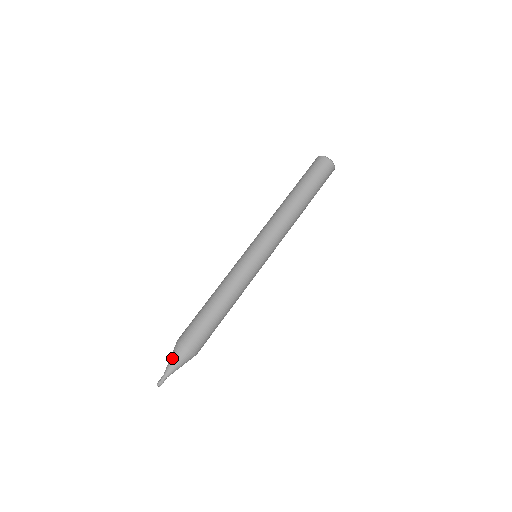
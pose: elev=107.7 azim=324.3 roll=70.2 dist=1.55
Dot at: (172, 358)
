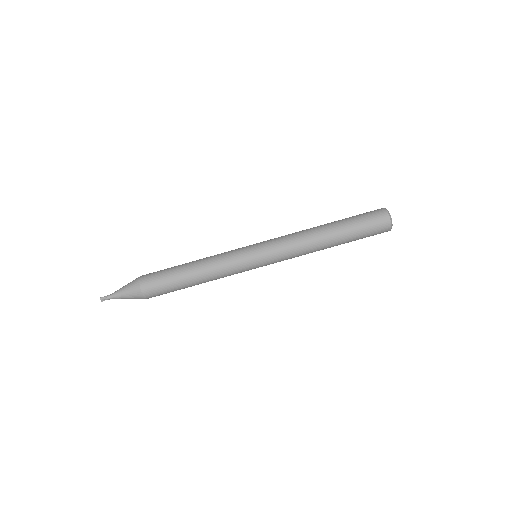
Dot at: (126, 293)
